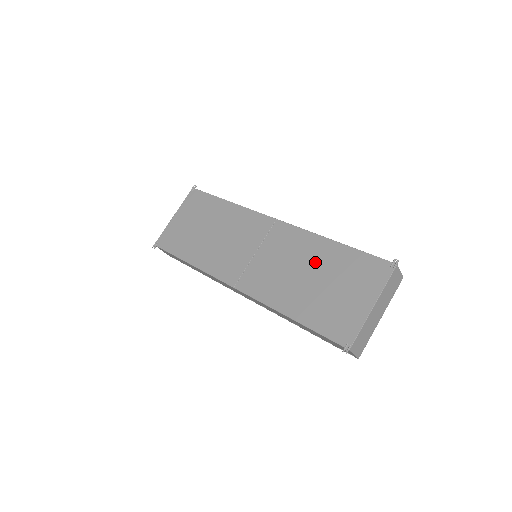
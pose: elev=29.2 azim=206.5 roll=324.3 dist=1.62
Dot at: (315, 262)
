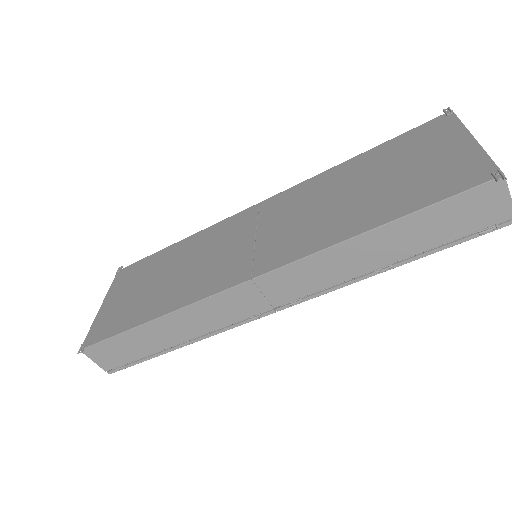
Dot at: (348, 180)
